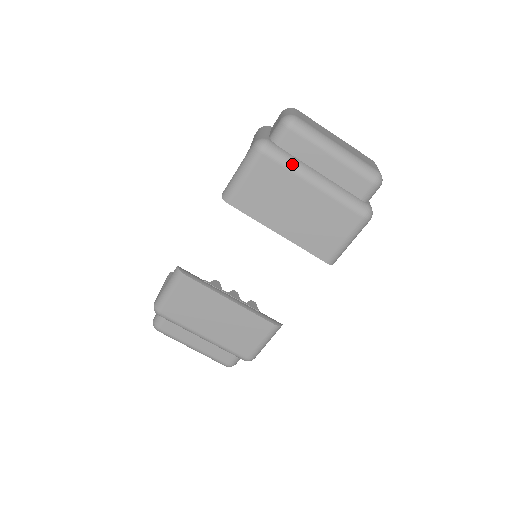
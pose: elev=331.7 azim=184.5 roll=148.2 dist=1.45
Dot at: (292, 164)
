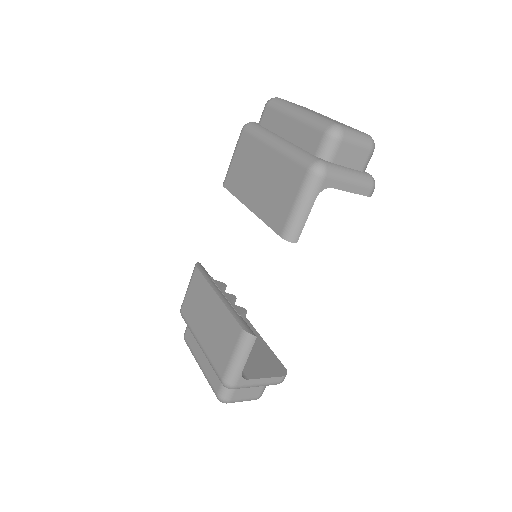
Dot at: (260, 133)
